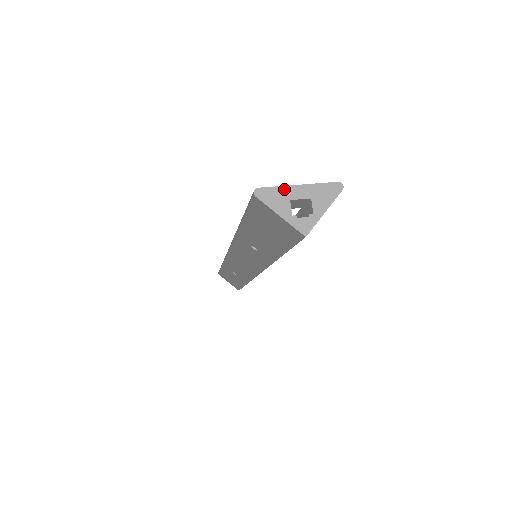
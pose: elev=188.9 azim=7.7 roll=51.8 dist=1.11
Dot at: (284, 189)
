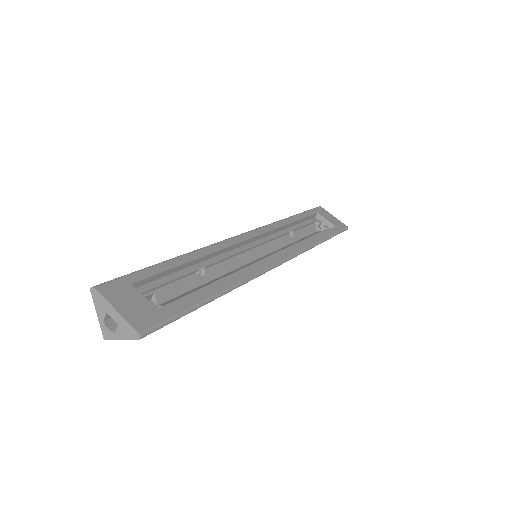
Dot at: (107, 303)
